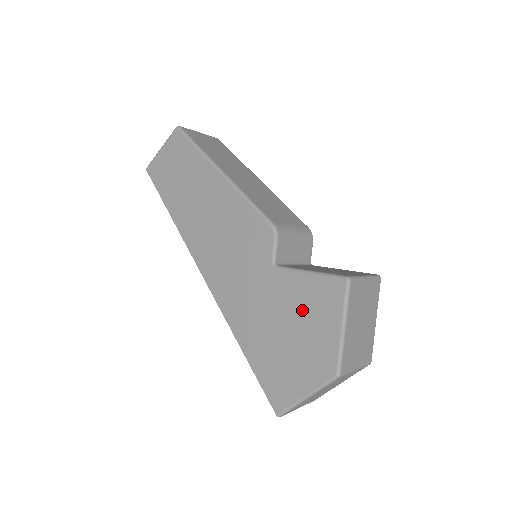
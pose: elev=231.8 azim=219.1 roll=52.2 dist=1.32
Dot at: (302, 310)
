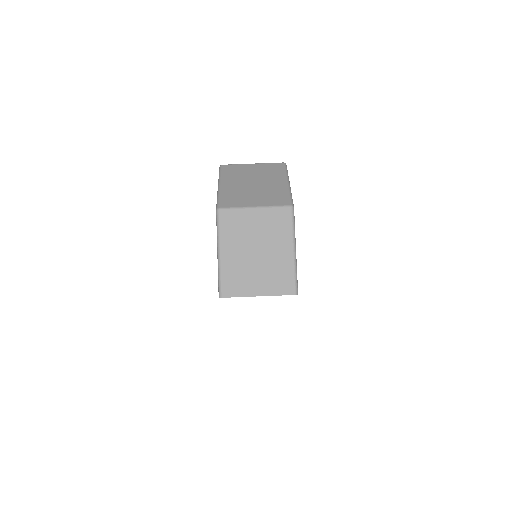
Dot at: occluded
